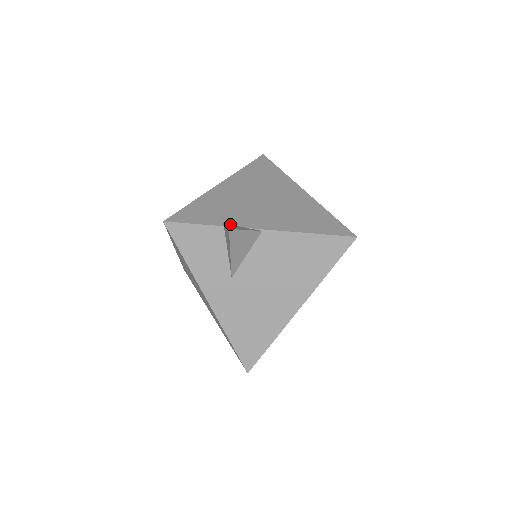
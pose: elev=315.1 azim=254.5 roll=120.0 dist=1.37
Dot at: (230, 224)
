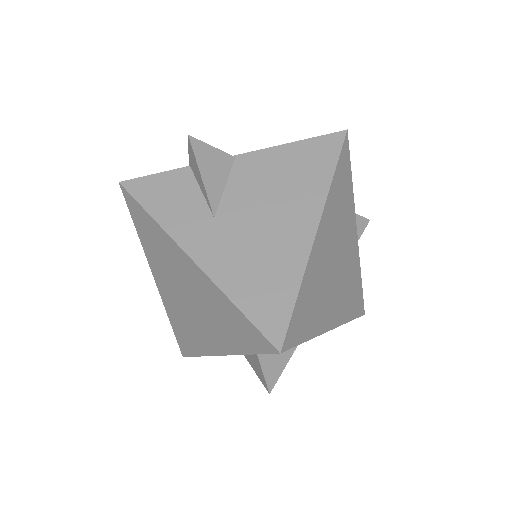
Dot at: occluded
